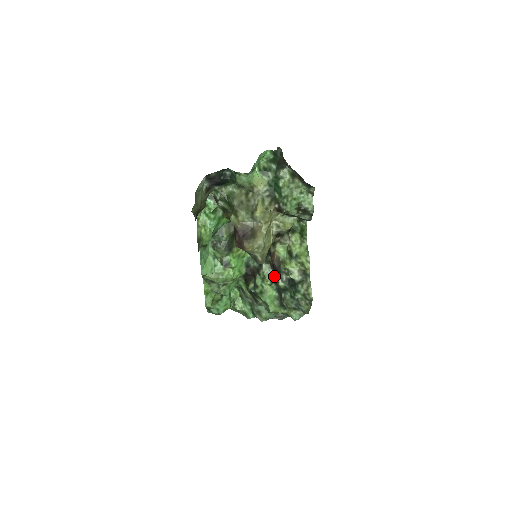
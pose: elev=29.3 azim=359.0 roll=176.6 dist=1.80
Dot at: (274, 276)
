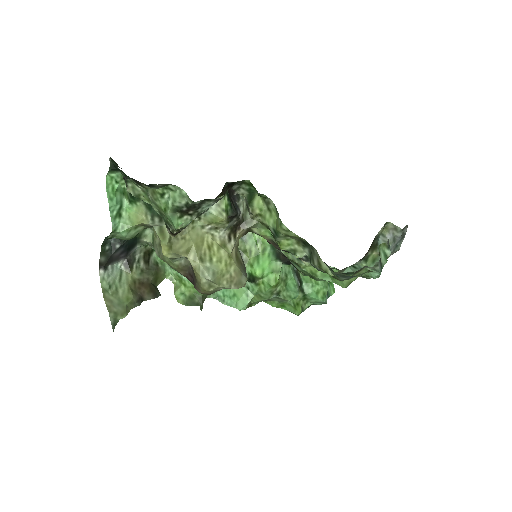
Dot at: occluded
